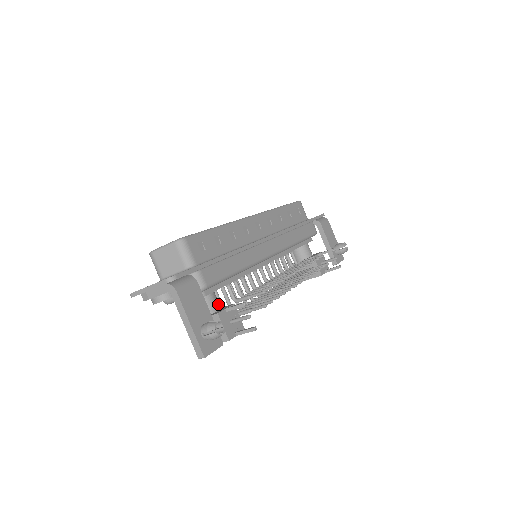
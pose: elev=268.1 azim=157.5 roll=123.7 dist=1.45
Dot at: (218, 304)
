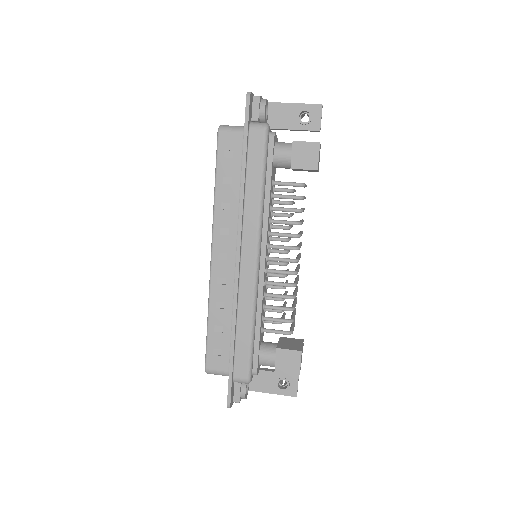
Dot at: occluded
